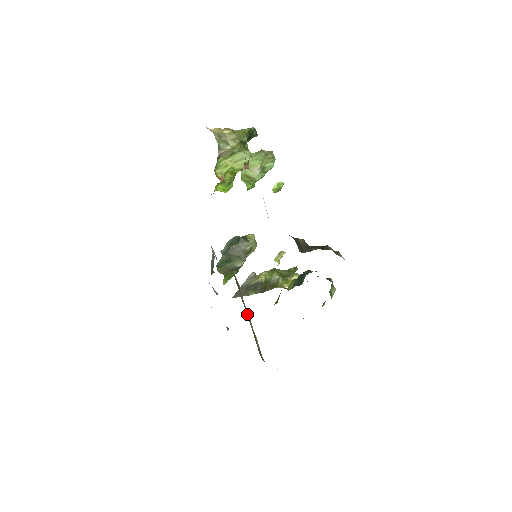
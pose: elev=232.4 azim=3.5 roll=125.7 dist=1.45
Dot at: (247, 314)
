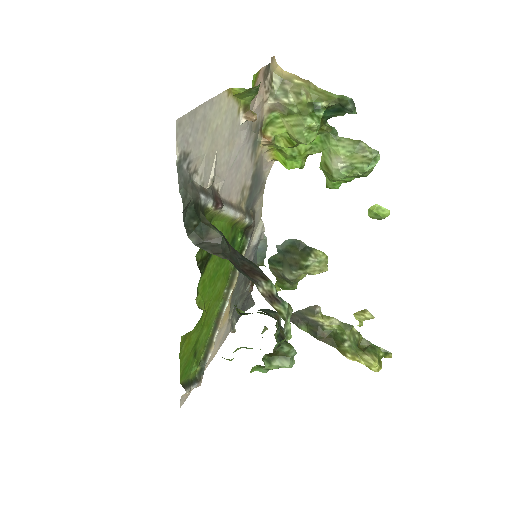
Dot at: (219, 315)
